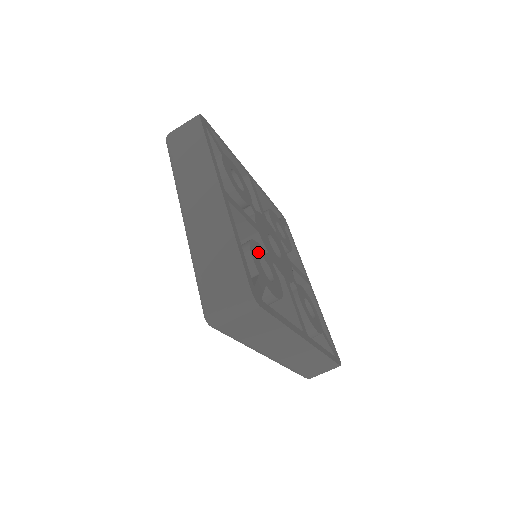
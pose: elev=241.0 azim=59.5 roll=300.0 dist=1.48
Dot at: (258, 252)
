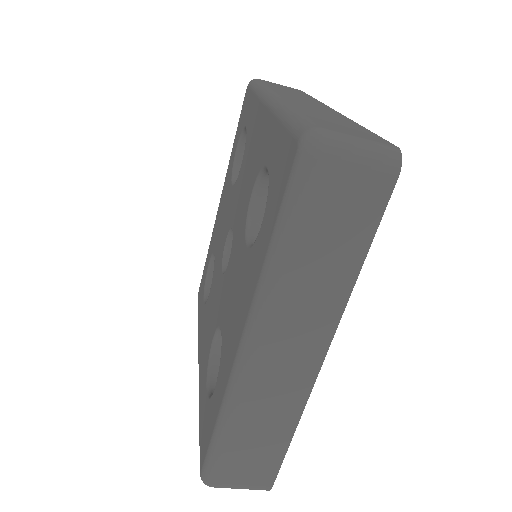
Dot at: occluded
